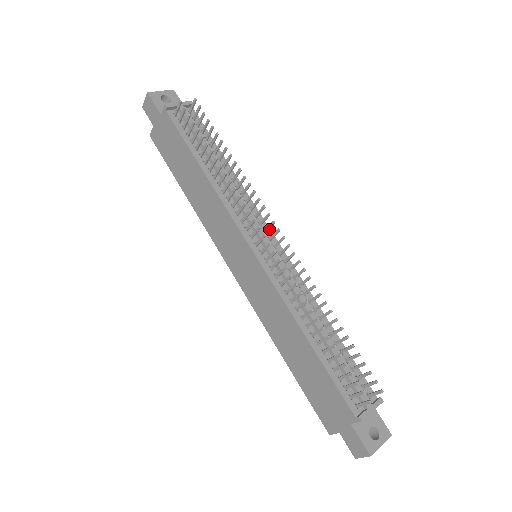
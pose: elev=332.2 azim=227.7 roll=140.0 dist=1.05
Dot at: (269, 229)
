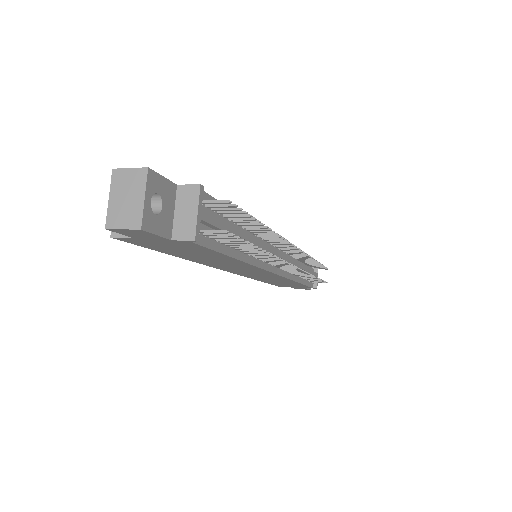
Dot at: occluded
